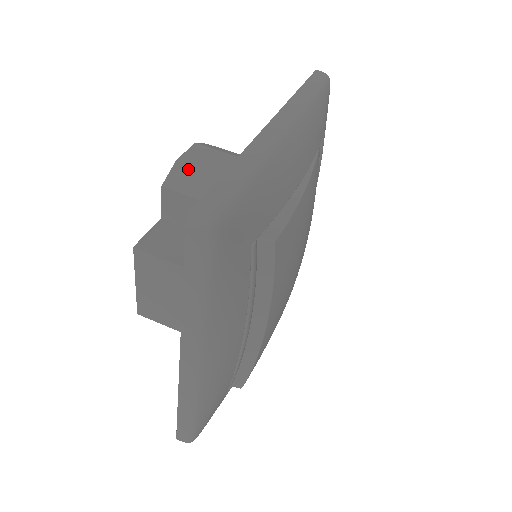
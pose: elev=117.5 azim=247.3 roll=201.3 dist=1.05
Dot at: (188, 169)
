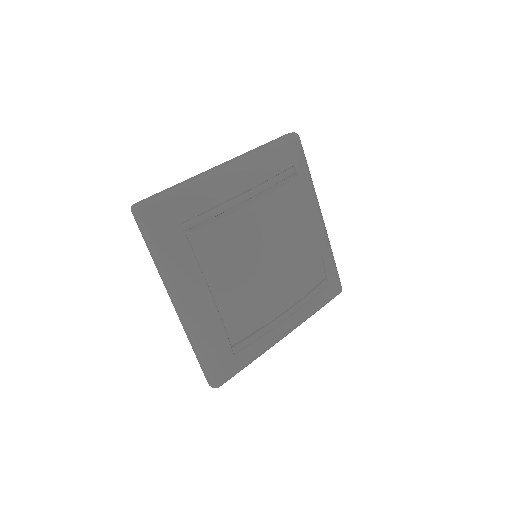
Dot at: occluded
